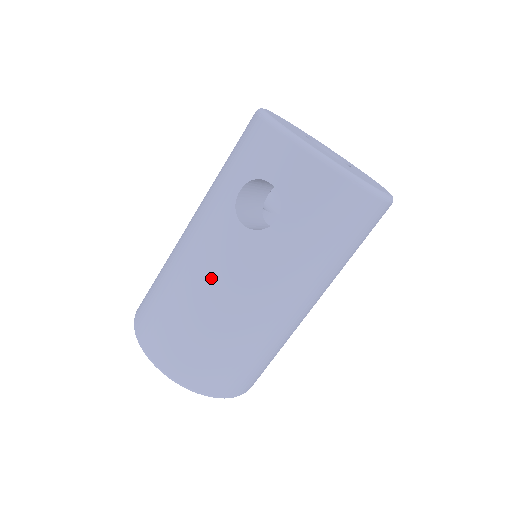
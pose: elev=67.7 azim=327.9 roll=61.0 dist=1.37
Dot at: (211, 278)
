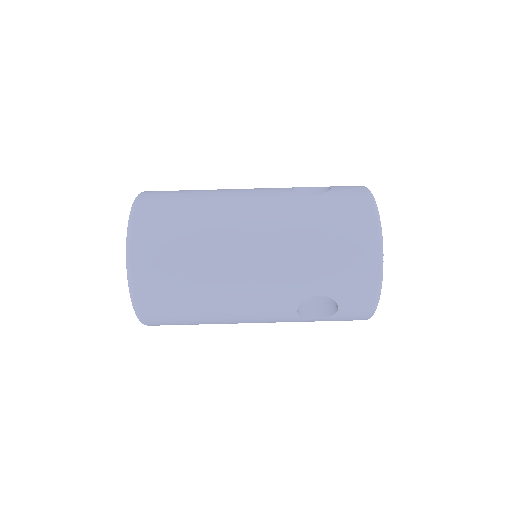
Dot at: (240, 190)
